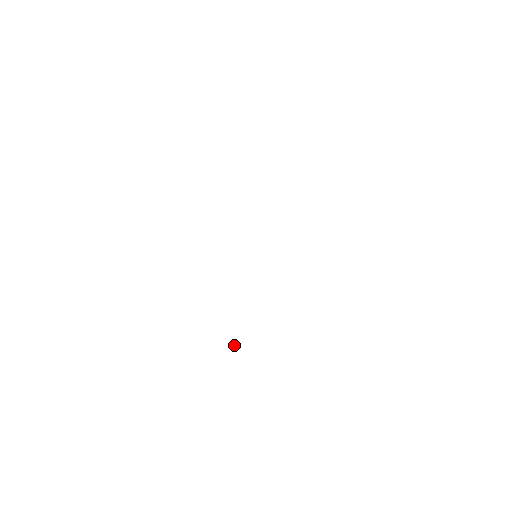
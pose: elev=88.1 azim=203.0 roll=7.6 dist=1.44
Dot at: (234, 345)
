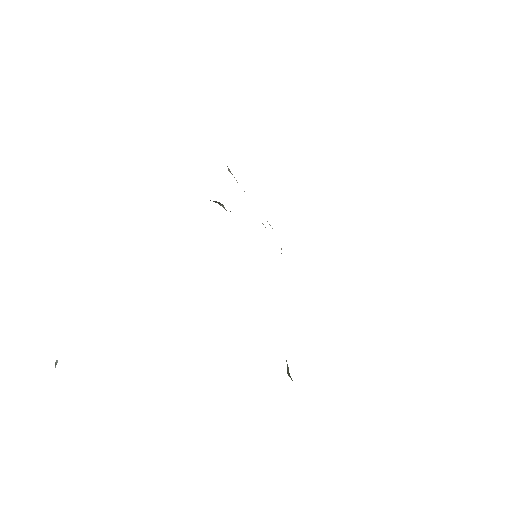
Dot at: occluded
